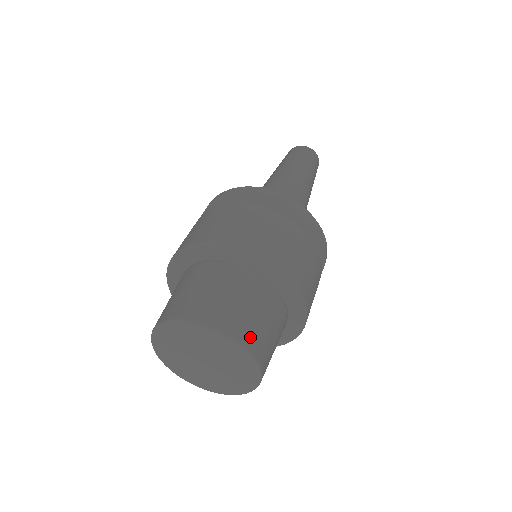
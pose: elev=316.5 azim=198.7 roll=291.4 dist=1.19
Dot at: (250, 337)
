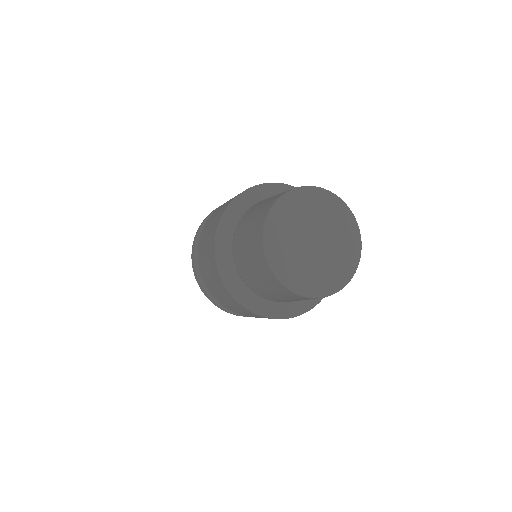
Dot at: occluded
